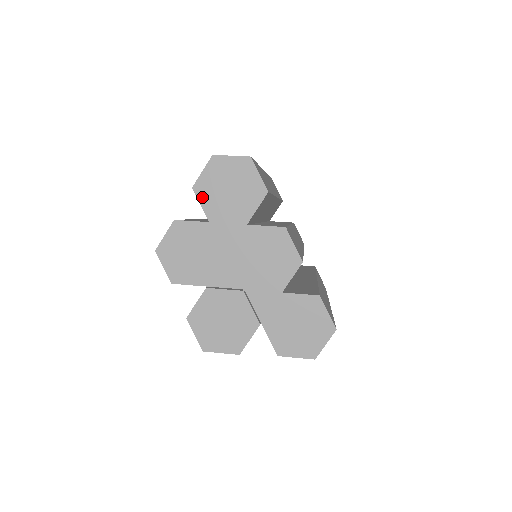
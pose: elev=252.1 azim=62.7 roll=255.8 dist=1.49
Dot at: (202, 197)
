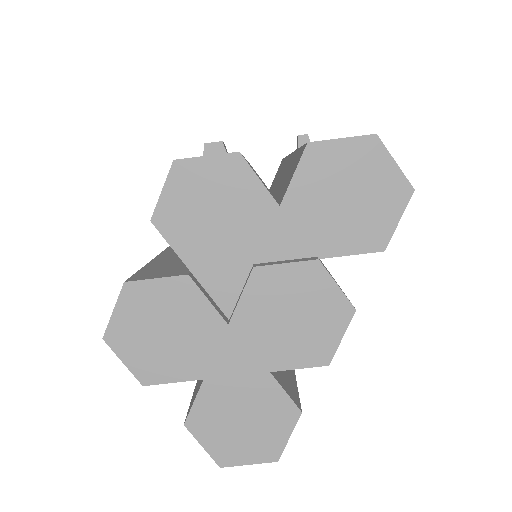
Dot at: (306, 168)
